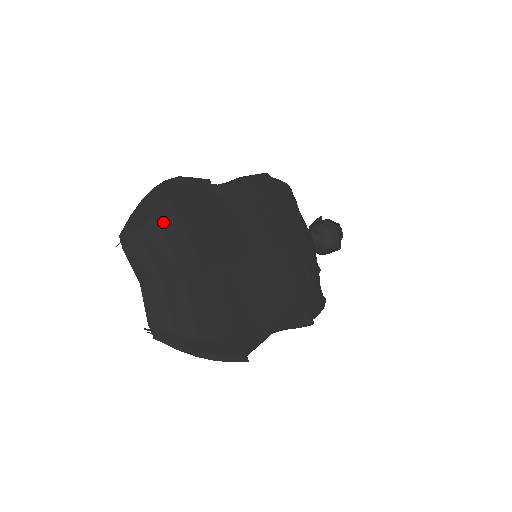
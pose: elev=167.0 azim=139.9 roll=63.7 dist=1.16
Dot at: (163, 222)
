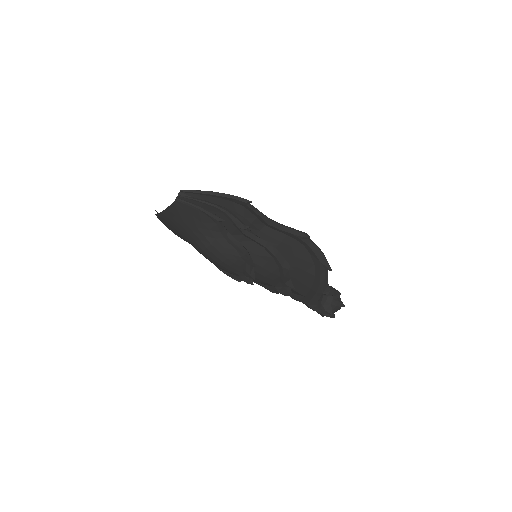
Dot at: occluded
